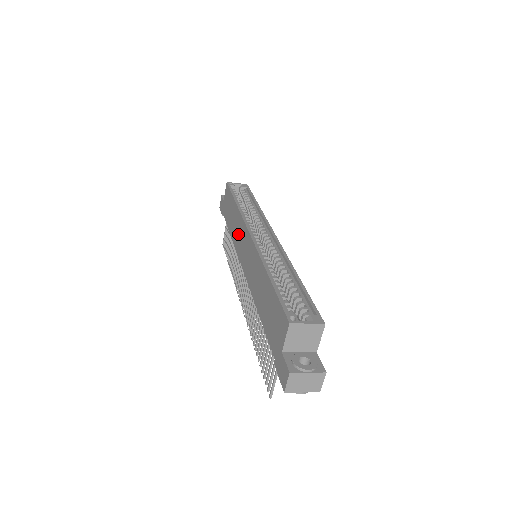
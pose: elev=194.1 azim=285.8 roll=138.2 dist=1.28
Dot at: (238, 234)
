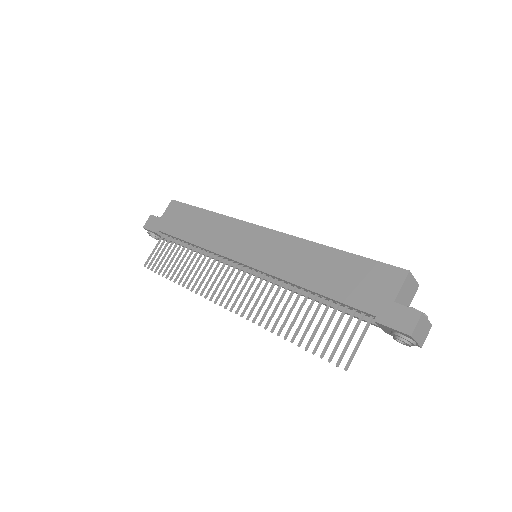
Dot at: (224, 236)
